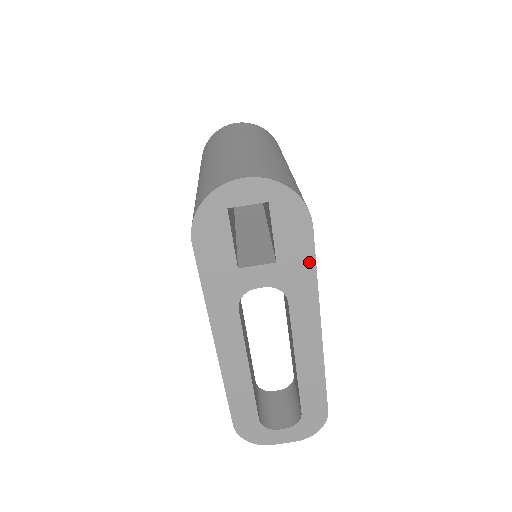
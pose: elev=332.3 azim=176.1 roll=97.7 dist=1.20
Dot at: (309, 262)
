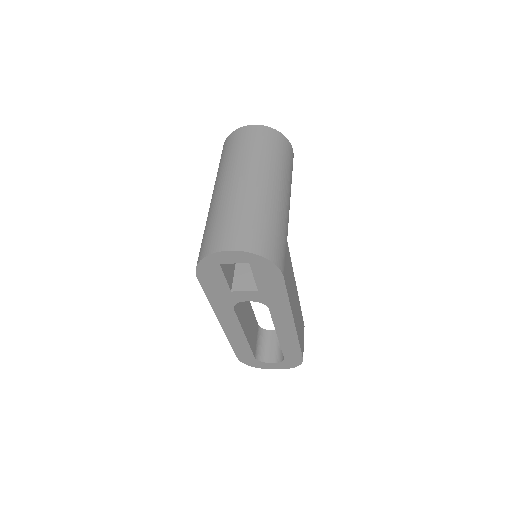
Dot at: (282, 293)
